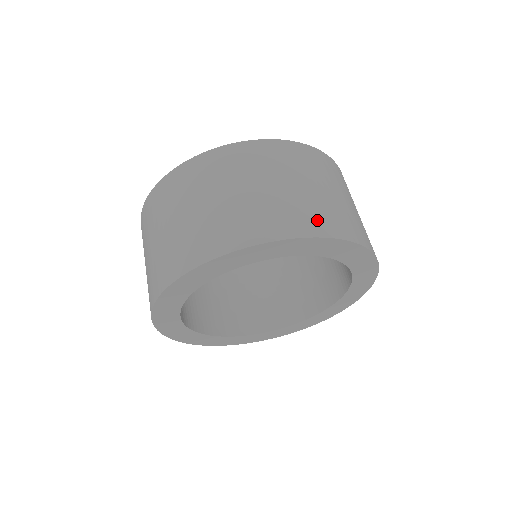
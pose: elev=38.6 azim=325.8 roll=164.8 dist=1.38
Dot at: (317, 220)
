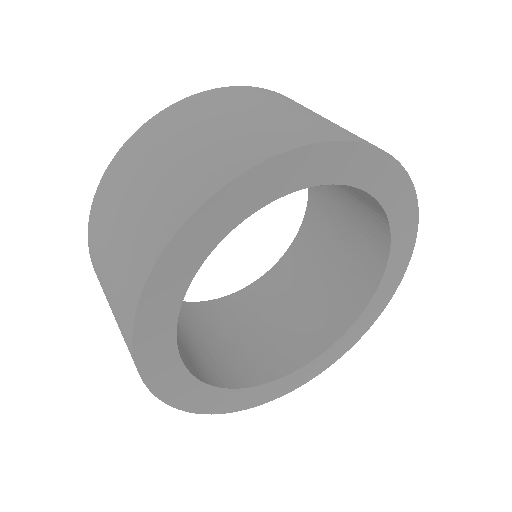
Dot at: occluded
